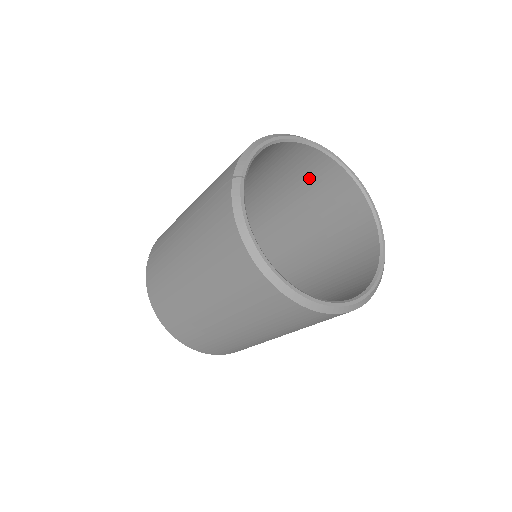
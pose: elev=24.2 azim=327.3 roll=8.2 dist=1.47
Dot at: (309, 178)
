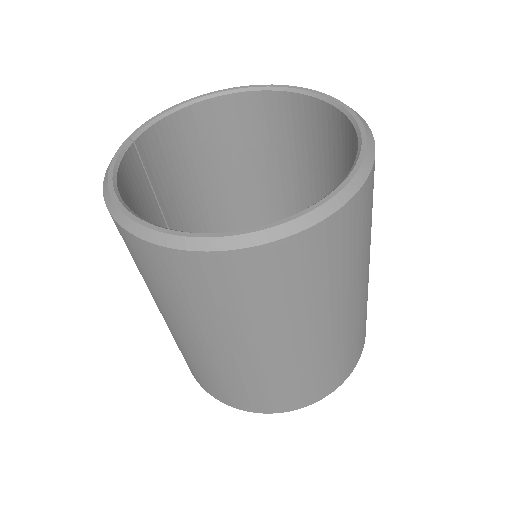
Dot at: (294, 137)
